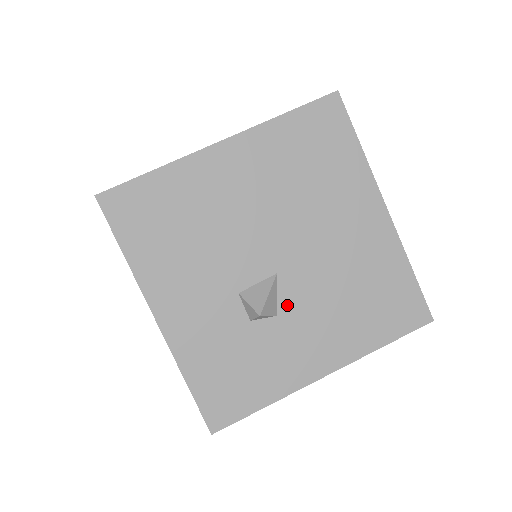
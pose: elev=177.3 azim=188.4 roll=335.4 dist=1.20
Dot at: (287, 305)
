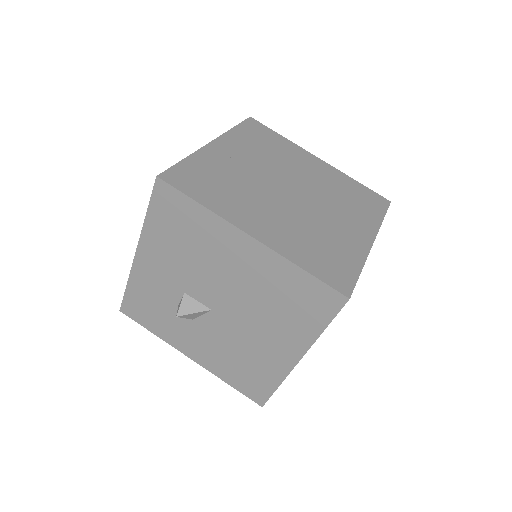
Dot at: (202, 323)
